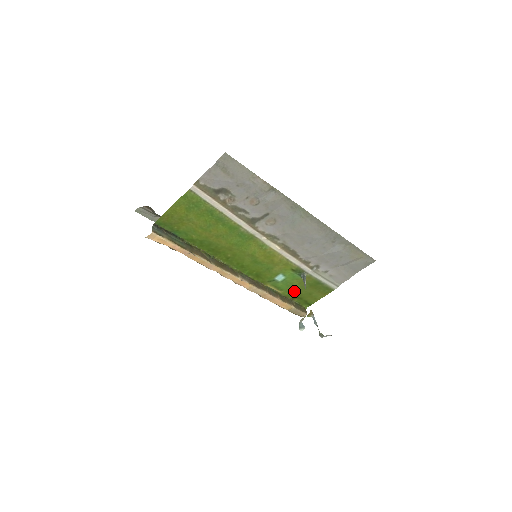
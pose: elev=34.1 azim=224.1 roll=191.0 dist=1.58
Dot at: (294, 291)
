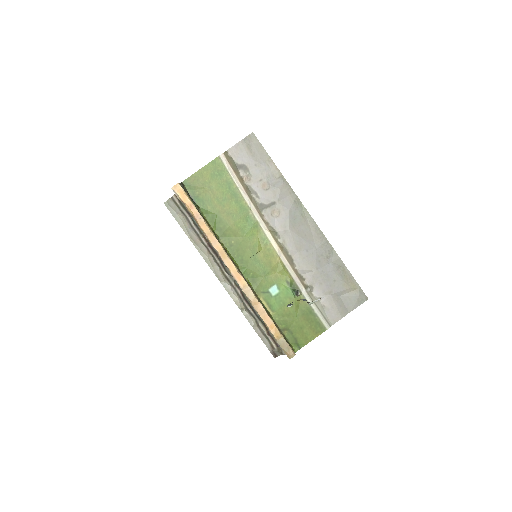
Dot at: (285, 317)
